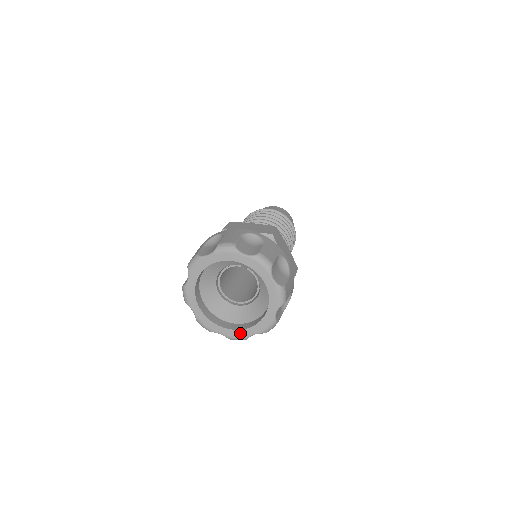
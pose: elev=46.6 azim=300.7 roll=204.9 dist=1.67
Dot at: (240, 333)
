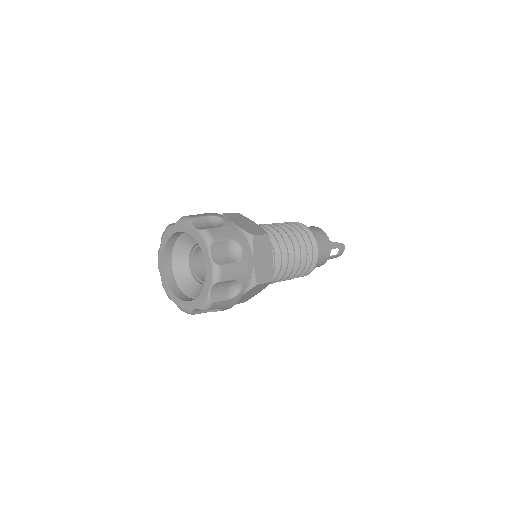
Dot at: (202, 296)
